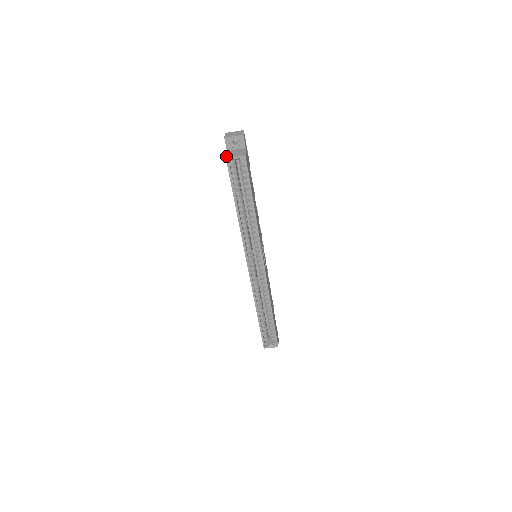
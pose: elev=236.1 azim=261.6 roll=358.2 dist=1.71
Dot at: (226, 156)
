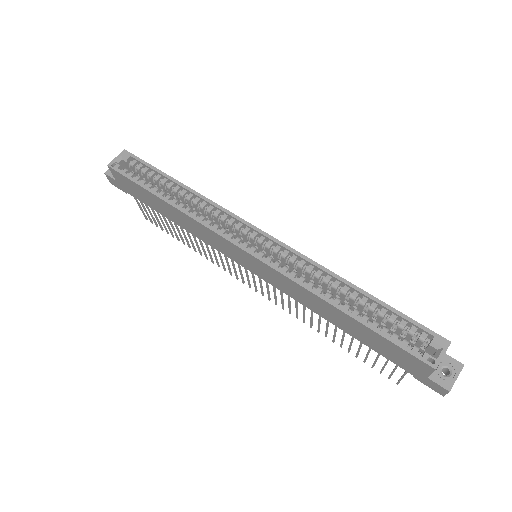
Dot at: (109, 169)
